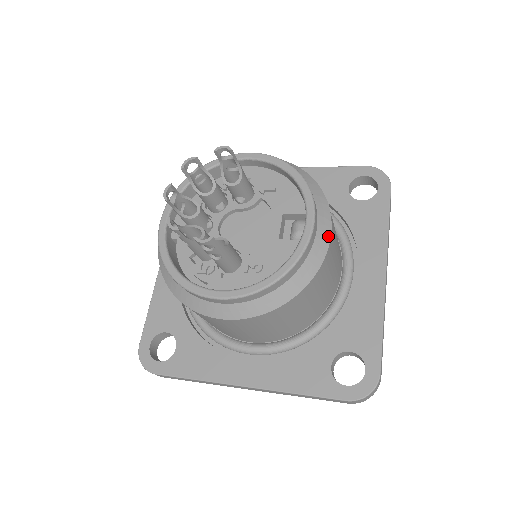
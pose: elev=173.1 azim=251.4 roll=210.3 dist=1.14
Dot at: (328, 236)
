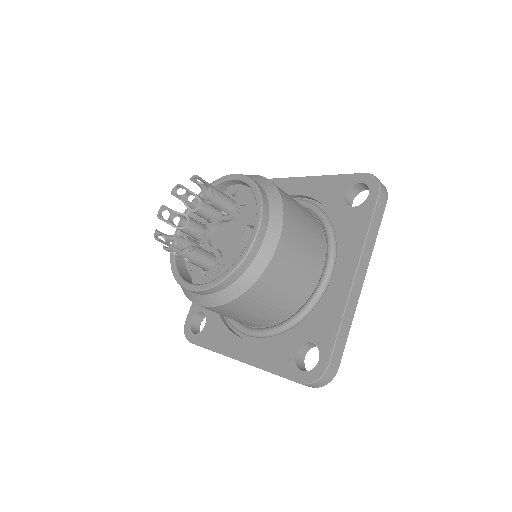
Dot at: (275, 244)
